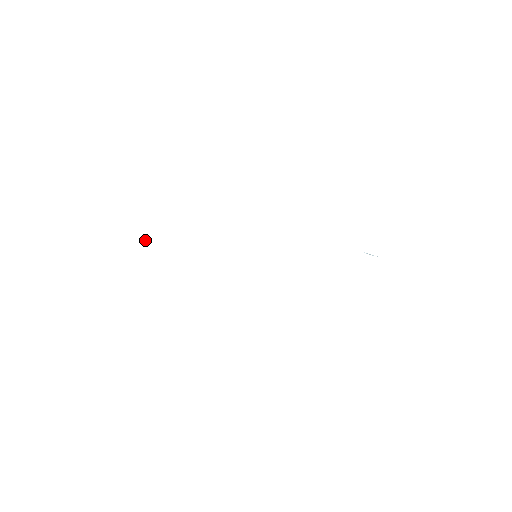
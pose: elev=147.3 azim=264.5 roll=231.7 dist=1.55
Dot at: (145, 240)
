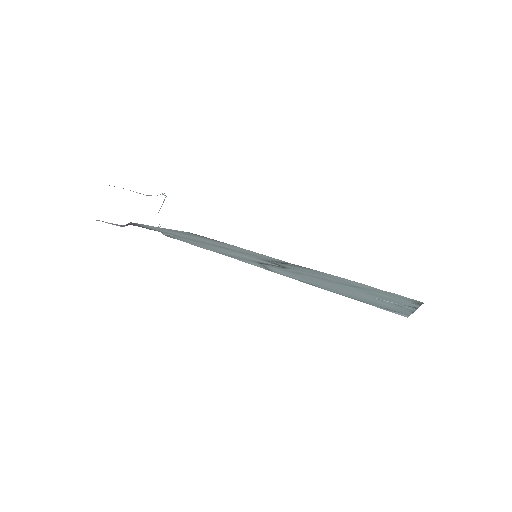
Dot at: (127, 224)
